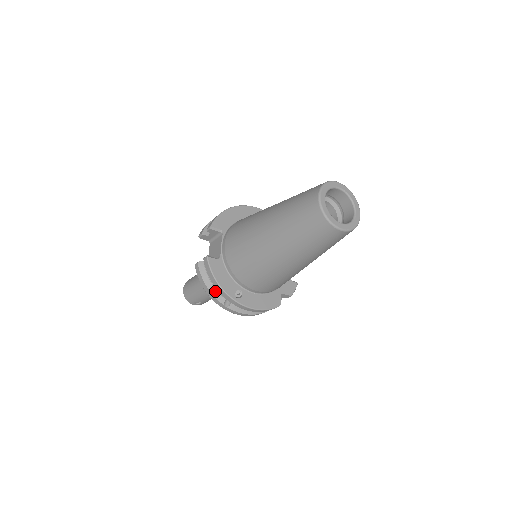
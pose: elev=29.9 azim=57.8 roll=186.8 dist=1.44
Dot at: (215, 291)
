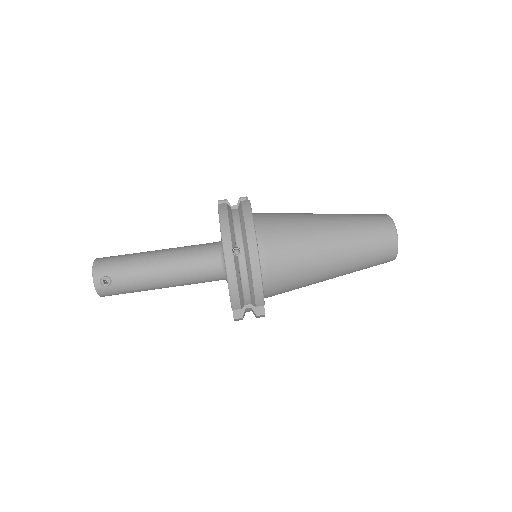
Dot at: (233, 231)
